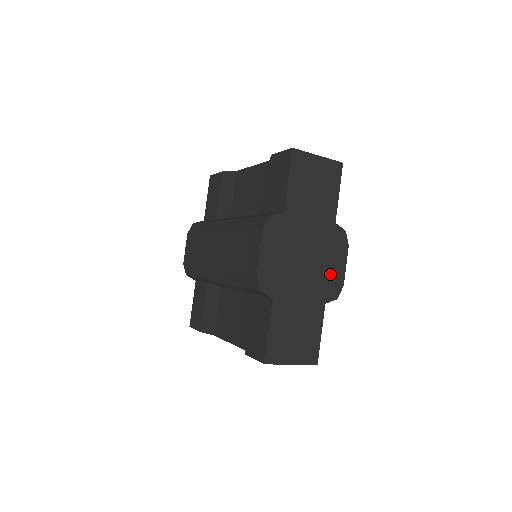
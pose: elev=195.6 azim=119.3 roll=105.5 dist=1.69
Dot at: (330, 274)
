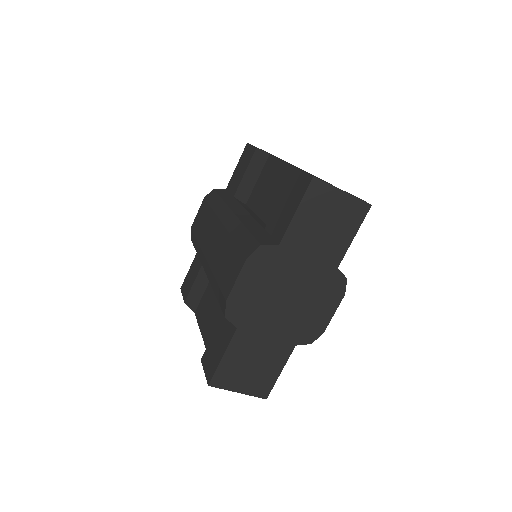
Dot at: (312, 318)
